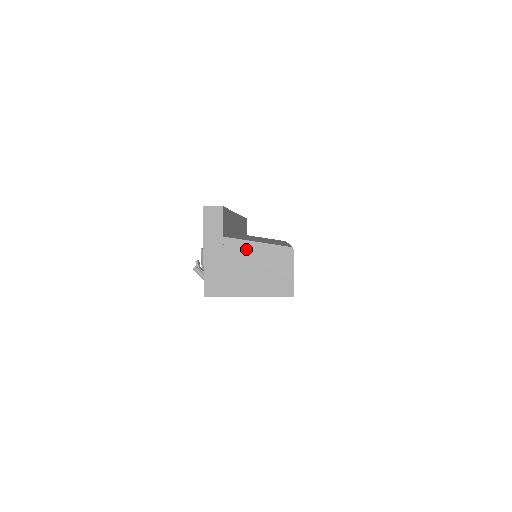
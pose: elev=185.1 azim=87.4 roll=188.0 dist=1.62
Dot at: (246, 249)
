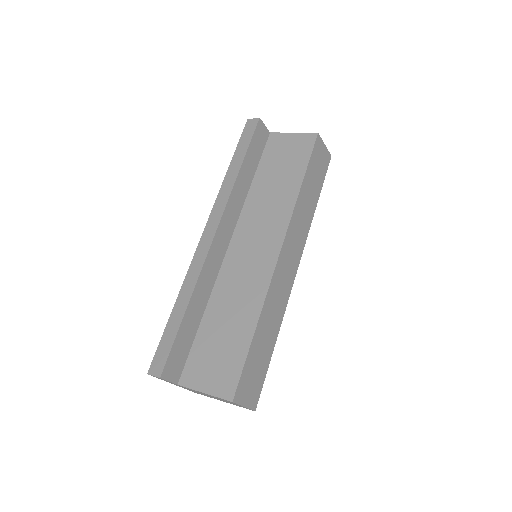
Dot at: occluded
